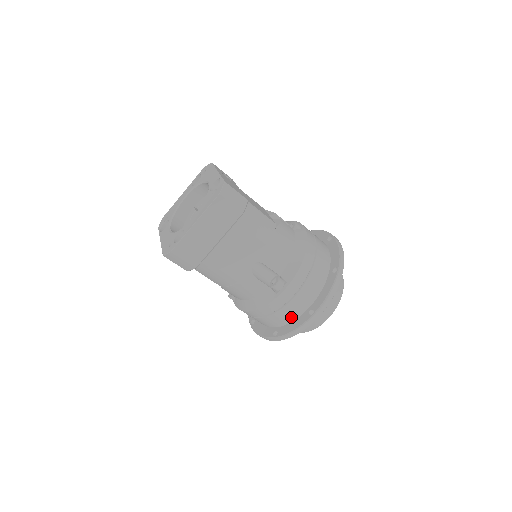
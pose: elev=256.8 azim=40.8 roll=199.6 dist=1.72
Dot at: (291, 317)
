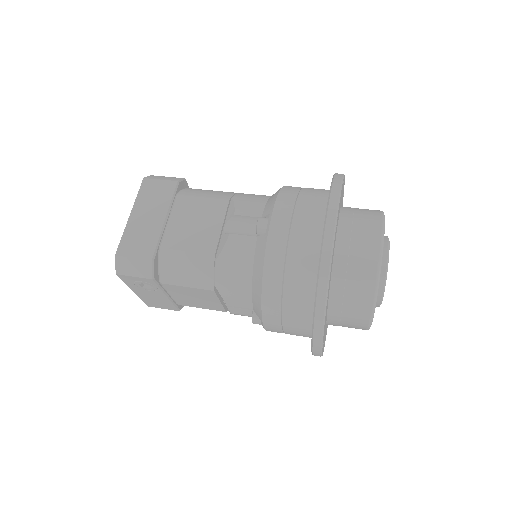
Dot at: (312, 254)
